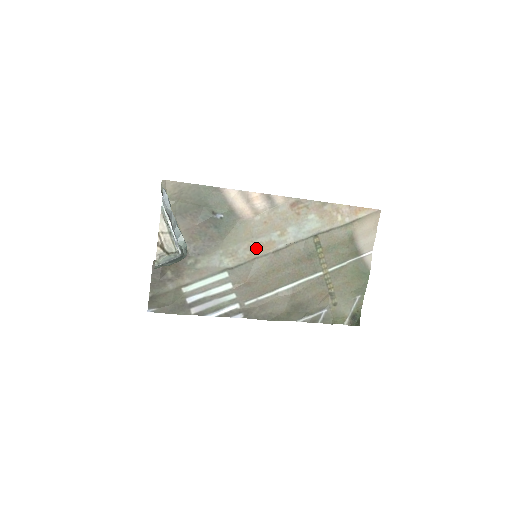
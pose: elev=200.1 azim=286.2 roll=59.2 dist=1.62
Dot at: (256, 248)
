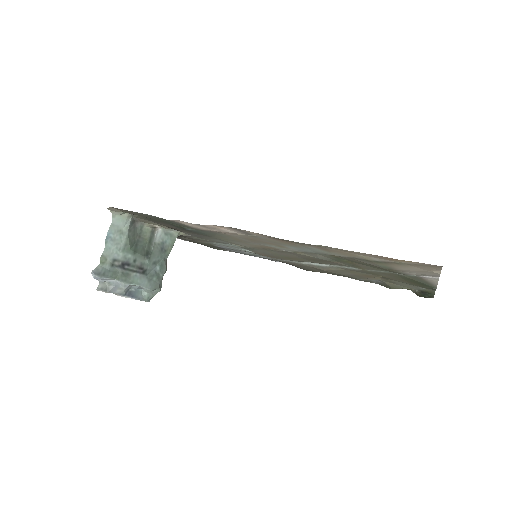
Dot at: (256, 246)
